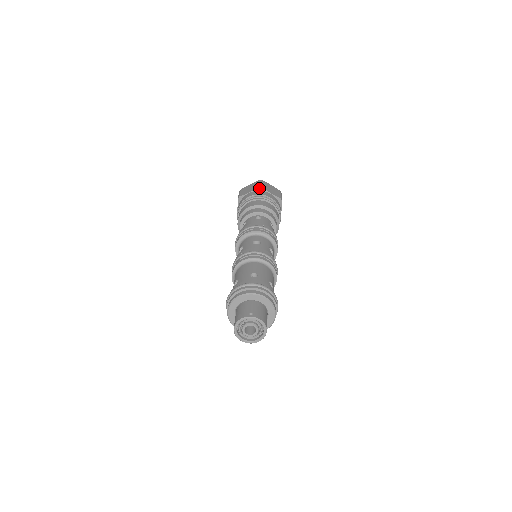
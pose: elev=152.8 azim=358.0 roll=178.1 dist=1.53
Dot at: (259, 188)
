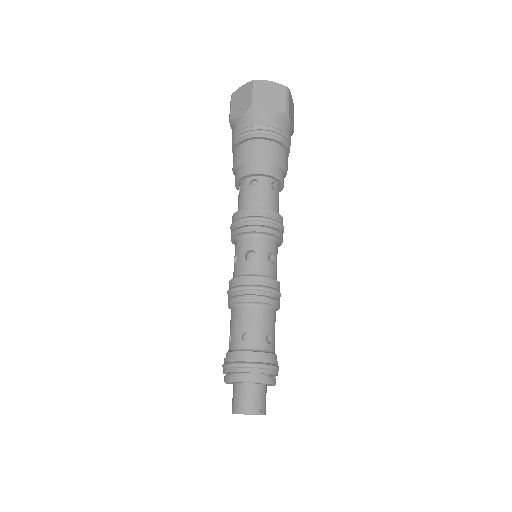
Dot at: (285, 114)
